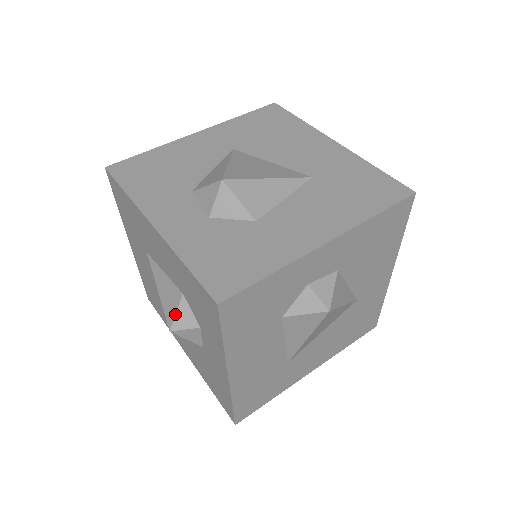
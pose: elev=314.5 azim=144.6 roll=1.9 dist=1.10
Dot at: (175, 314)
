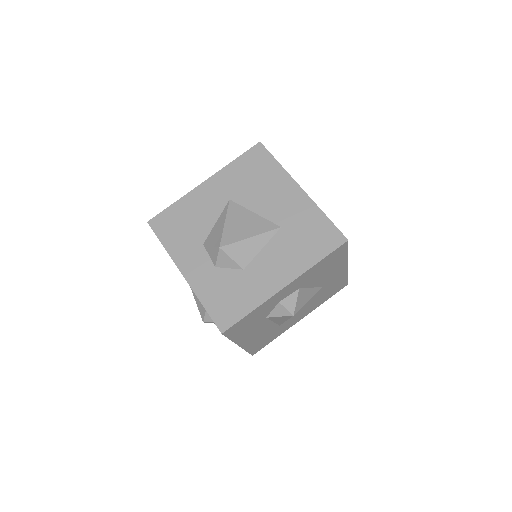
Dot at: (204, 314)
